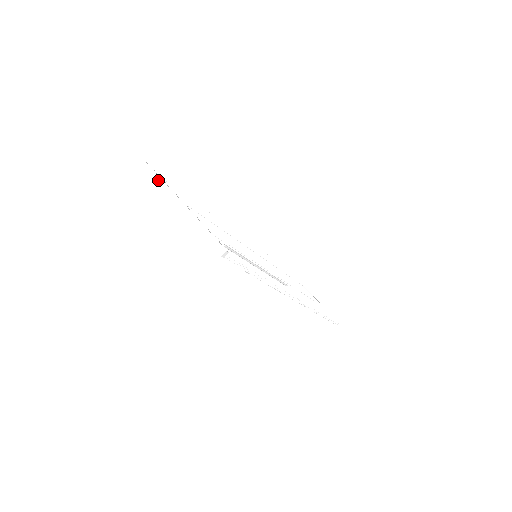
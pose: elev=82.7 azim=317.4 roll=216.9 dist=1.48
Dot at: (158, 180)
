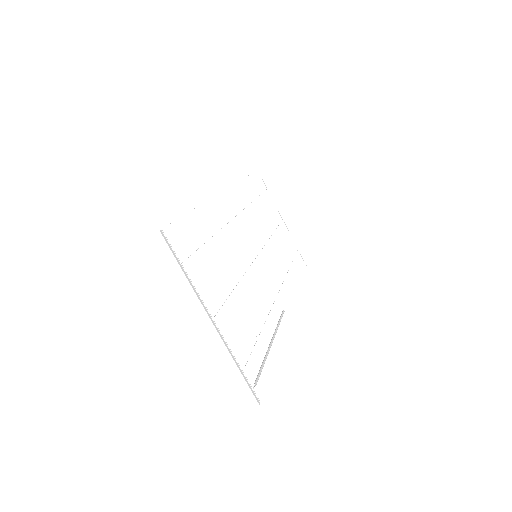
Dot at: (185, 283)
